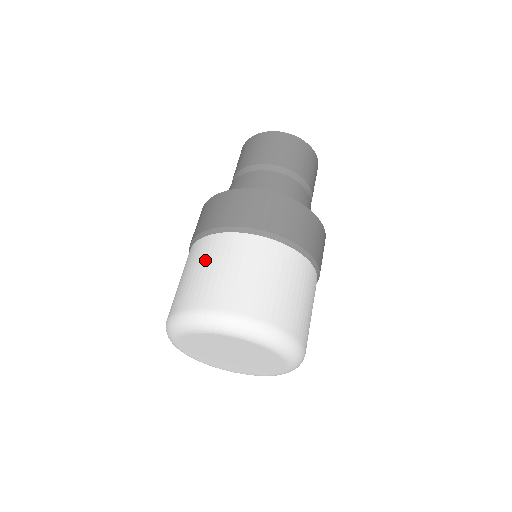
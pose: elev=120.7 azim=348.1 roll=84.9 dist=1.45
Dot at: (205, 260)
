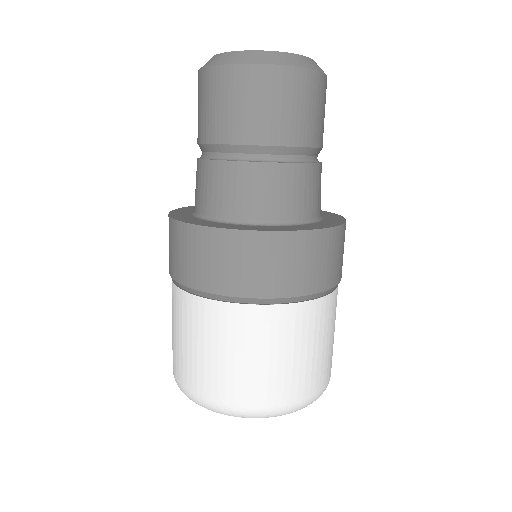
Dot at: (278, 344)
